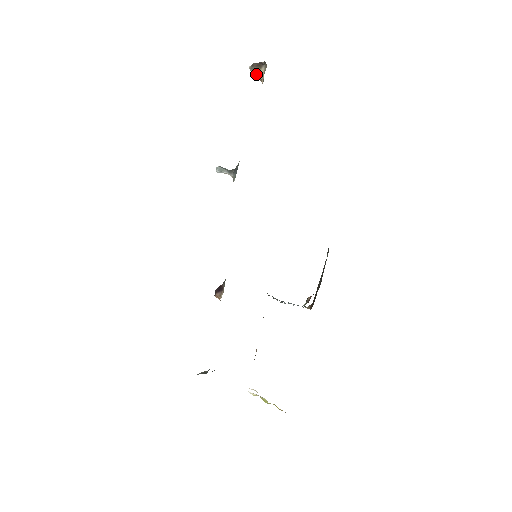
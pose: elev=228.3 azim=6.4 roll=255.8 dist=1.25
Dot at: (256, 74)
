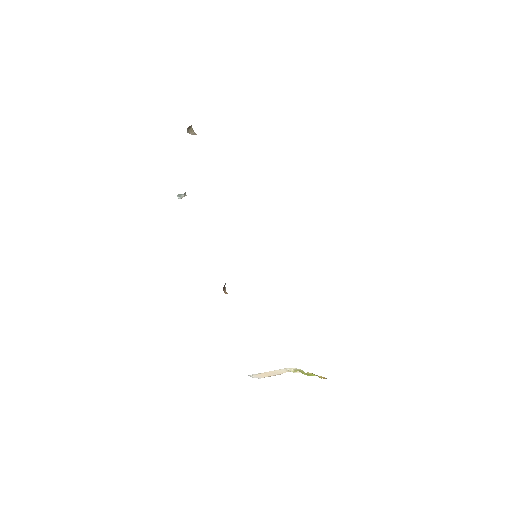
Dot at: (191, 133)
